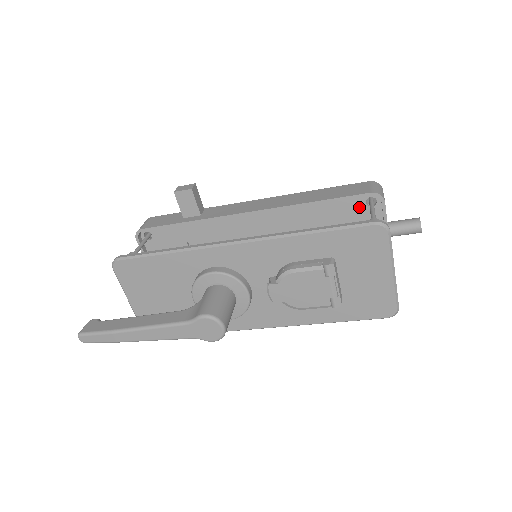
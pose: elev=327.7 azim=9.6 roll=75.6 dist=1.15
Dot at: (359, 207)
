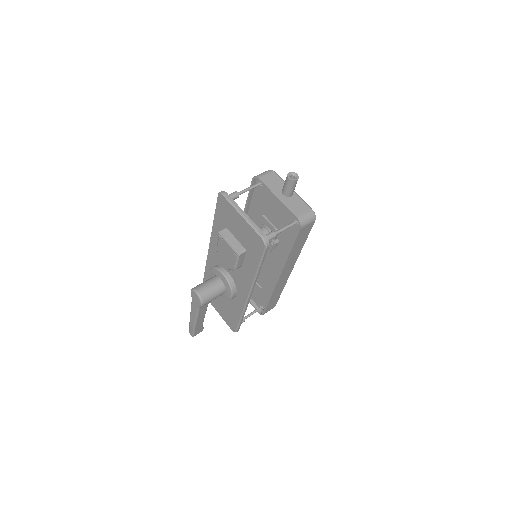
Dot at: (261, 191)
